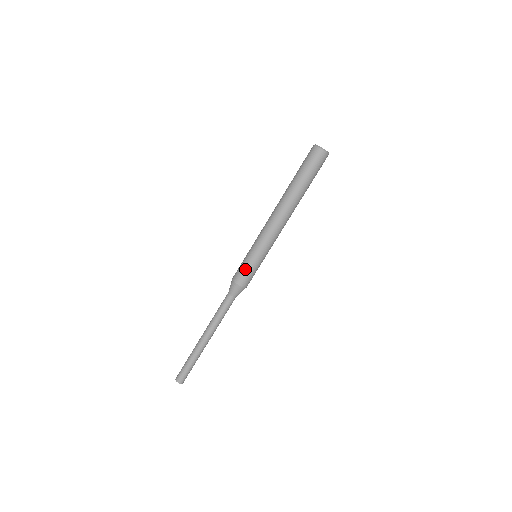
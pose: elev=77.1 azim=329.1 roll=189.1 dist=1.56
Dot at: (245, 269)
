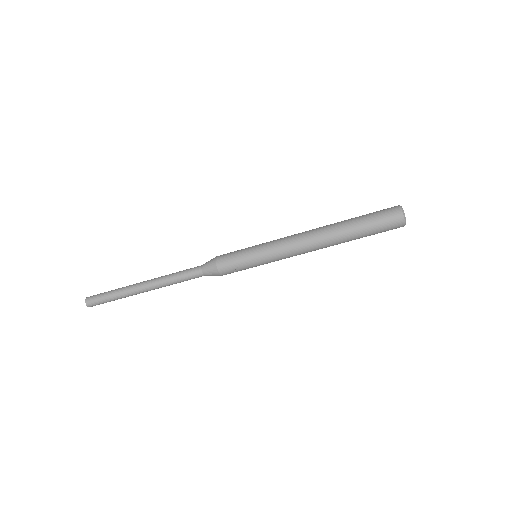
Dot at: (238, 267)
